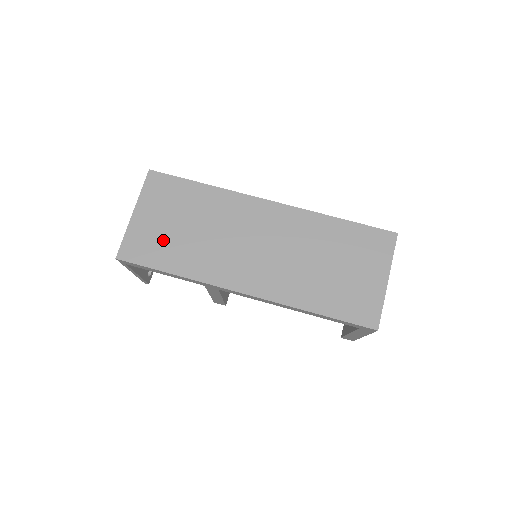
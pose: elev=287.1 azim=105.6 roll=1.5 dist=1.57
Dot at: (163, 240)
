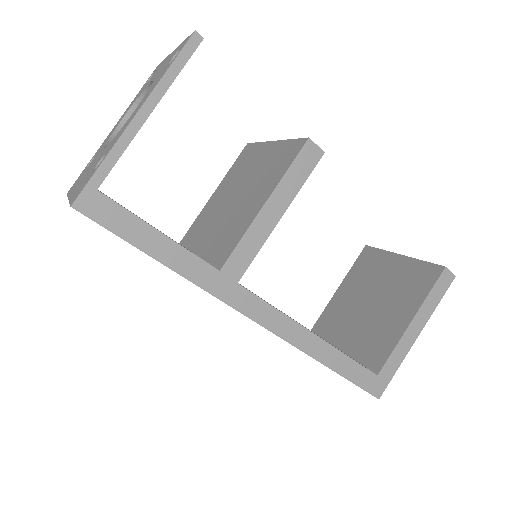
Dot at: occluded
